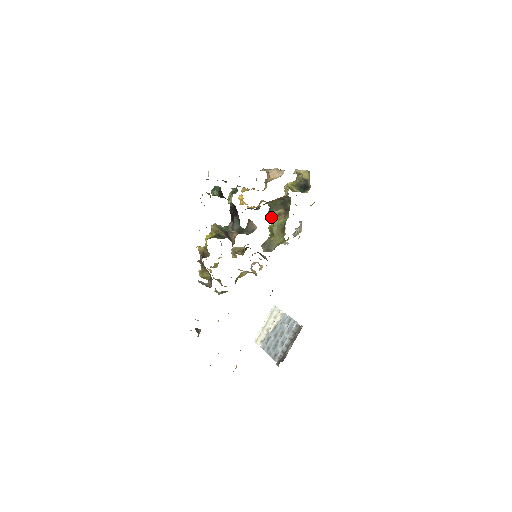
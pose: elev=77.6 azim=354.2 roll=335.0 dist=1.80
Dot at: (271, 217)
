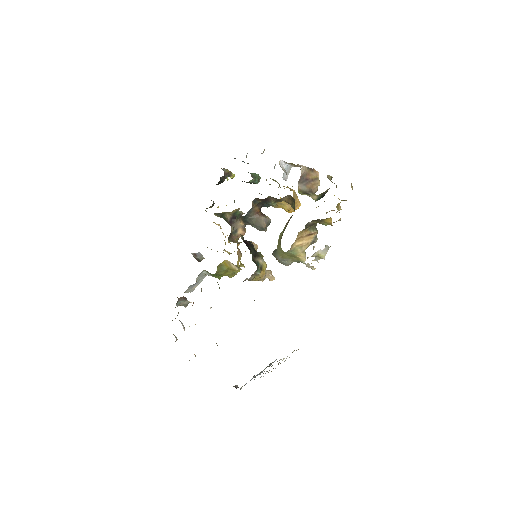
Dot at: occluded
